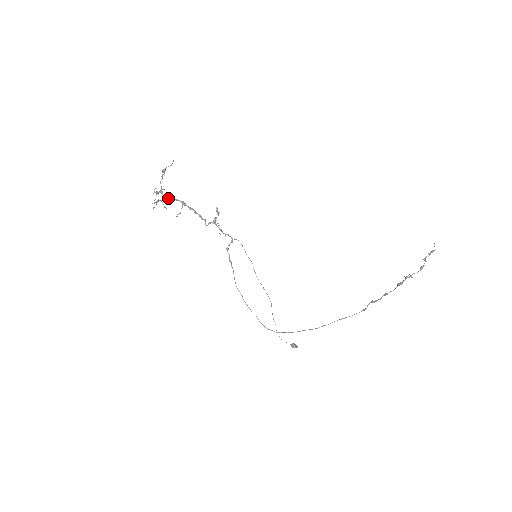
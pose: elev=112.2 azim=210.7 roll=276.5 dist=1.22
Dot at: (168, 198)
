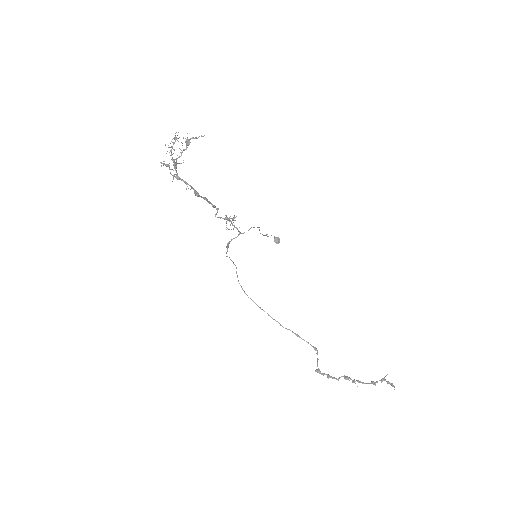
Dot at: (180, 179)
